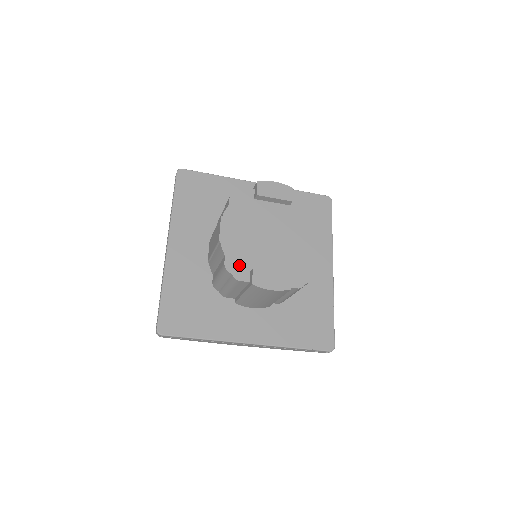
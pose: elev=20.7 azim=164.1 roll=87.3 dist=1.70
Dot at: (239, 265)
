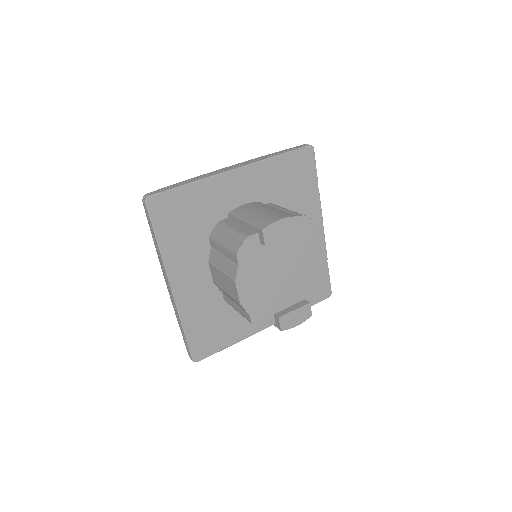
Dot at: (263, 315)
